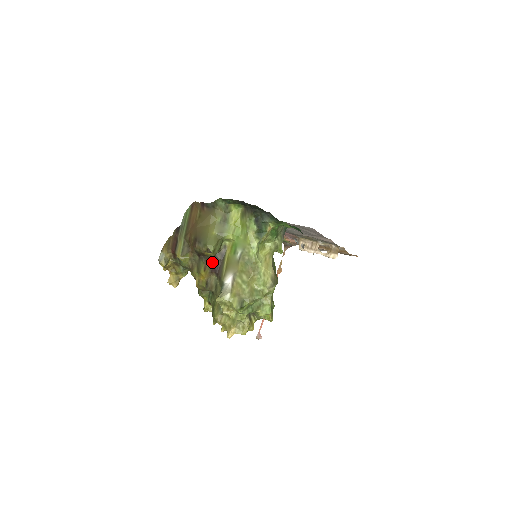
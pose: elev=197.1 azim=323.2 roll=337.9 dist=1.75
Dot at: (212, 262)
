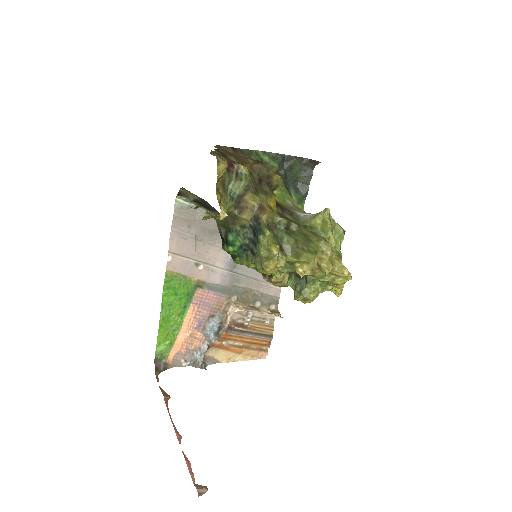
Dot at: occluded
